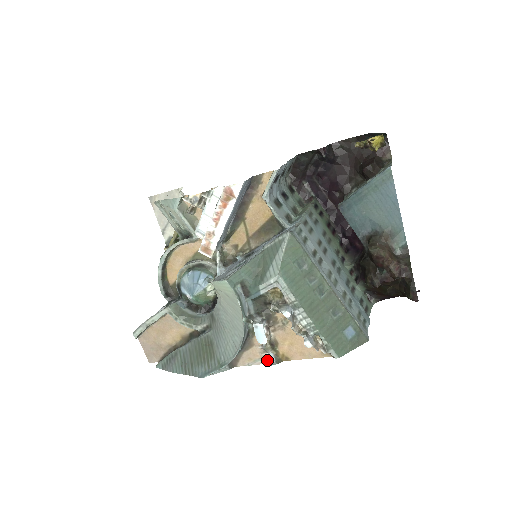
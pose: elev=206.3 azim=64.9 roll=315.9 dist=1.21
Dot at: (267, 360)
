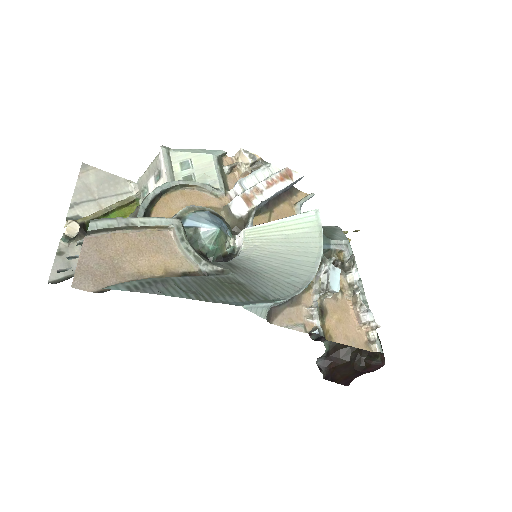
Dot at: (310, 329)
